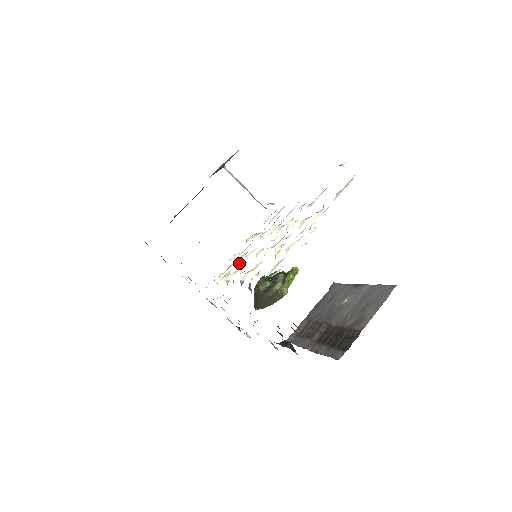
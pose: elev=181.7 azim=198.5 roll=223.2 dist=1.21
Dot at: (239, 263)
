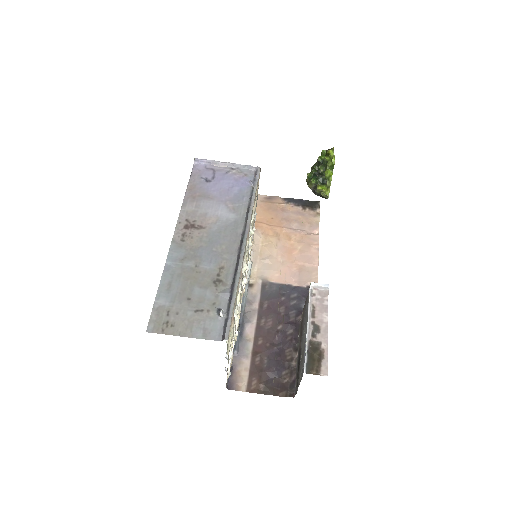
Dot at: (246, 272)
